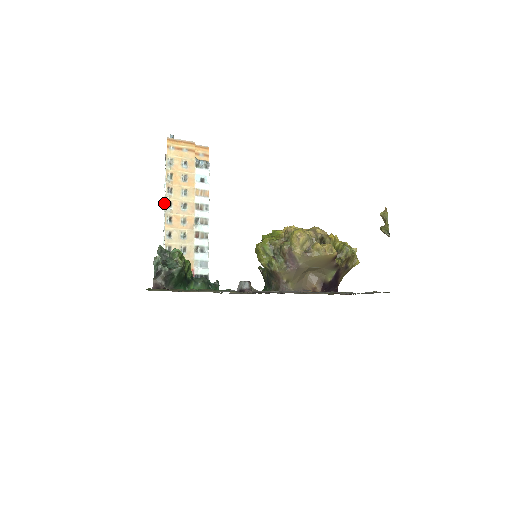
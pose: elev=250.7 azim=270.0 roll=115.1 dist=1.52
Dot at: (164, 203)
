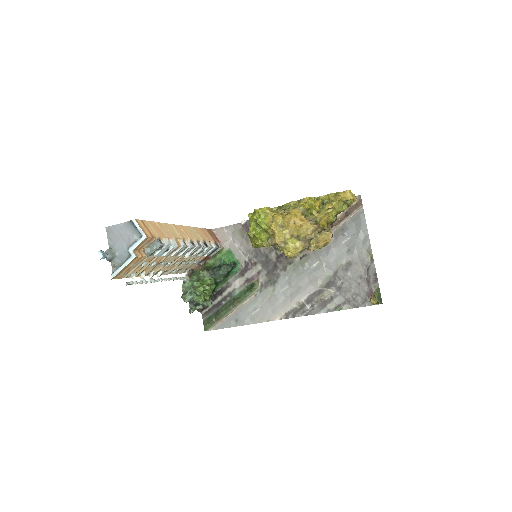
Dot at: occluded
